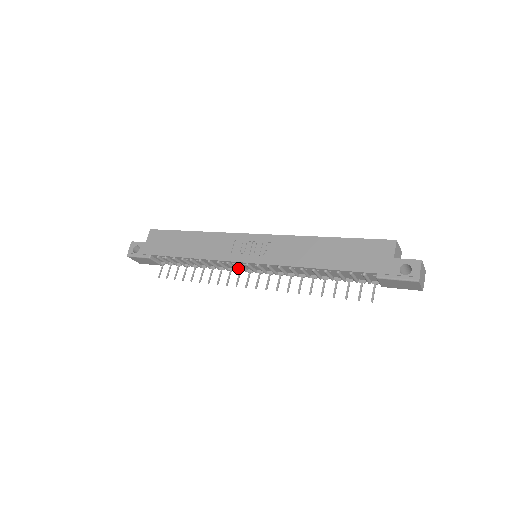
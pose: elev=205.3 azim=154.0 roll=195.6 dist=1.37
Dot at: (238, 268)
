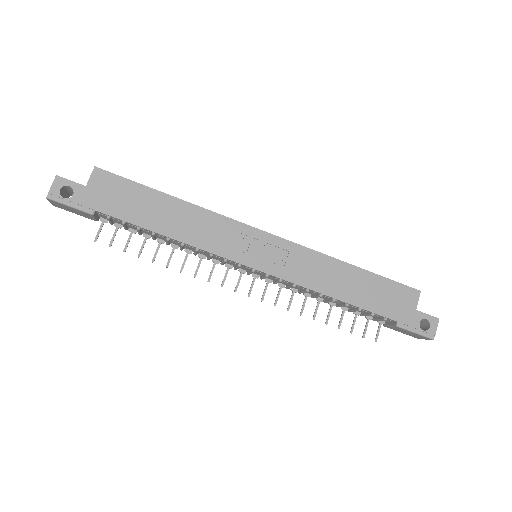
Dot at: (226, 263)
